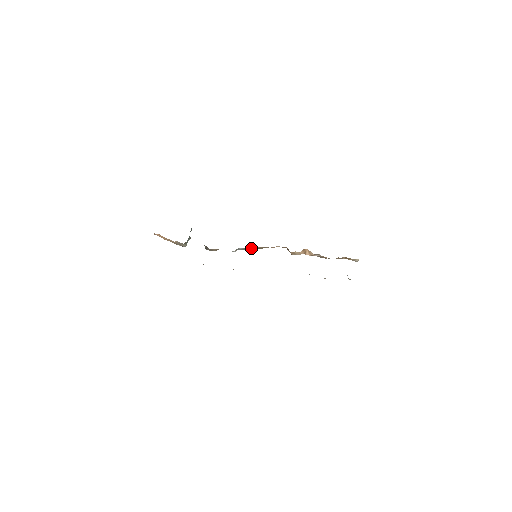
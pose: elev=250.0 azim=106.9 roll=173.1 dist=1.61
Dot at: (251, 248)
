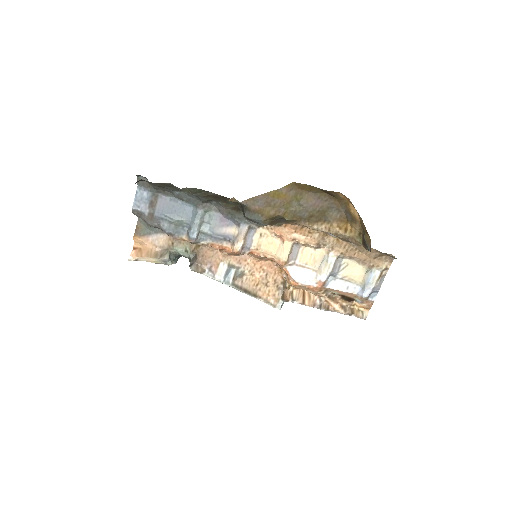
Dot at: (240, 287)
